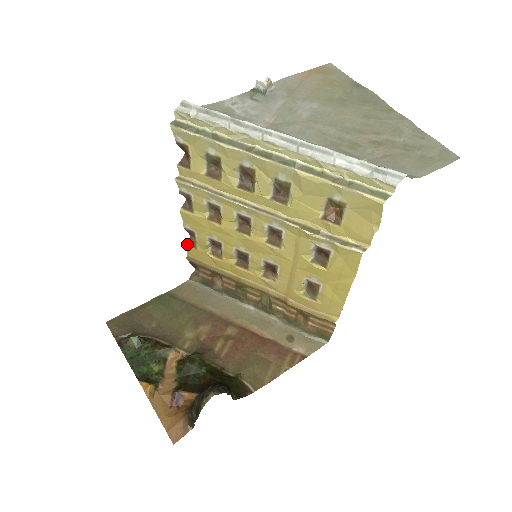
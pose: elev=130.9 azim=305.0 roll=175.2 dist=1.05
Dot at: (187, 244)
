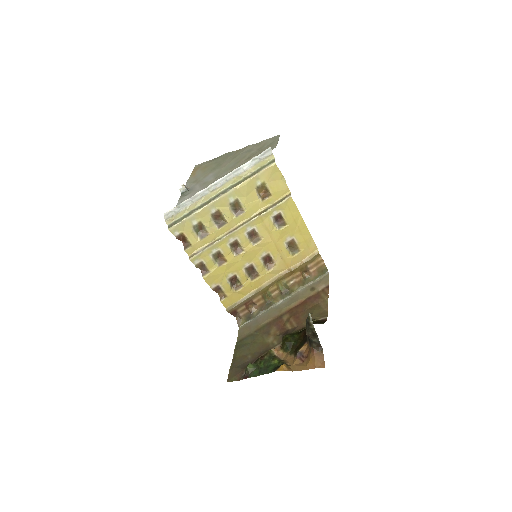
Dot at: (221, 300)
